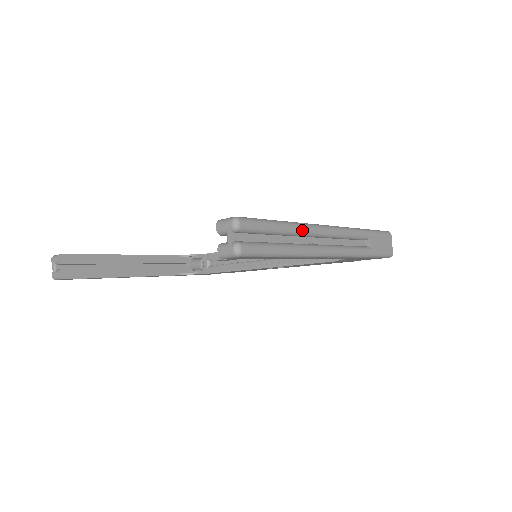
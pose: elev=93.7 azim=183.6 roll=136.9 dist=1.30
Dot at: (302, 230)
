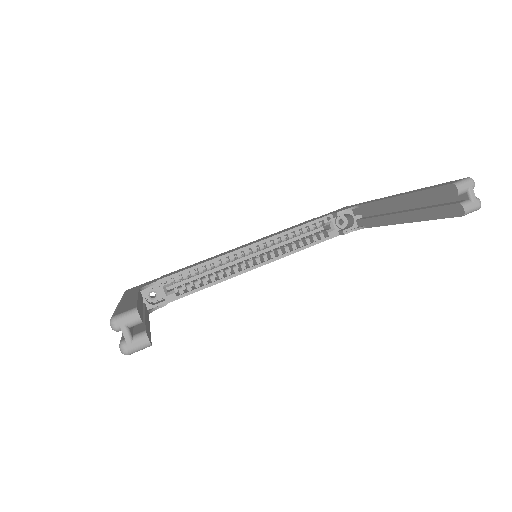
Dot at: occluded
